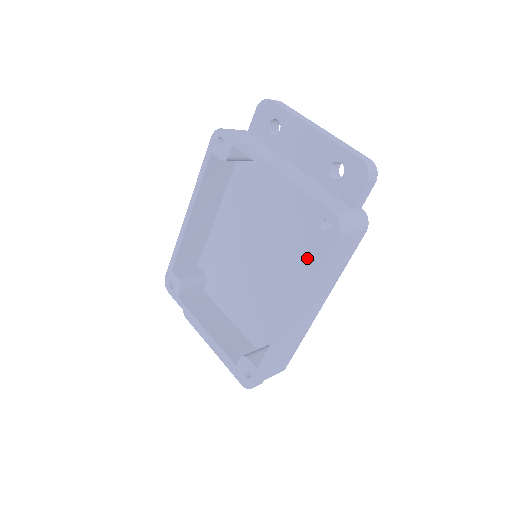
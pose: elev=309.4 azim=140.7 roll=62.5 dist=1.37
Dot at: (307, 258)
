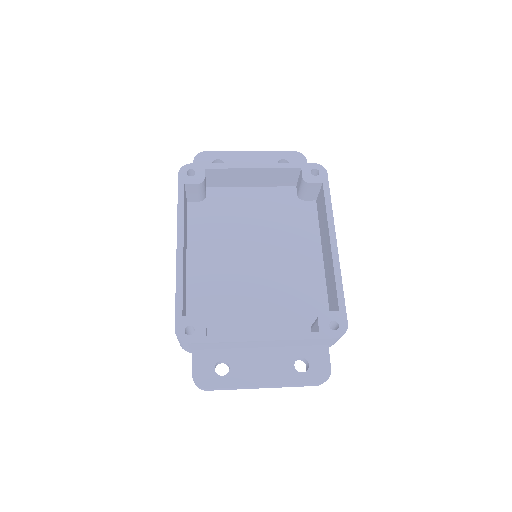
Dot at: (296, 231)
